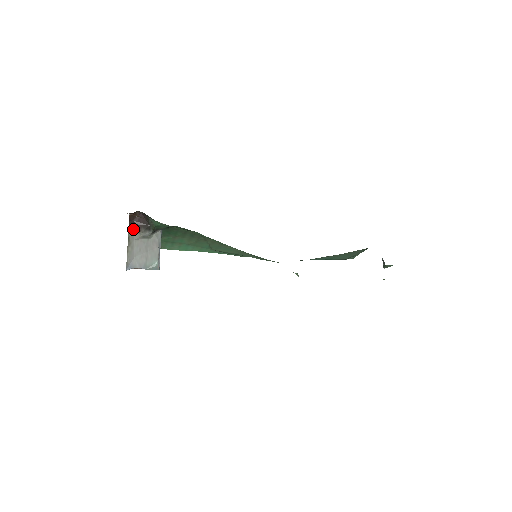
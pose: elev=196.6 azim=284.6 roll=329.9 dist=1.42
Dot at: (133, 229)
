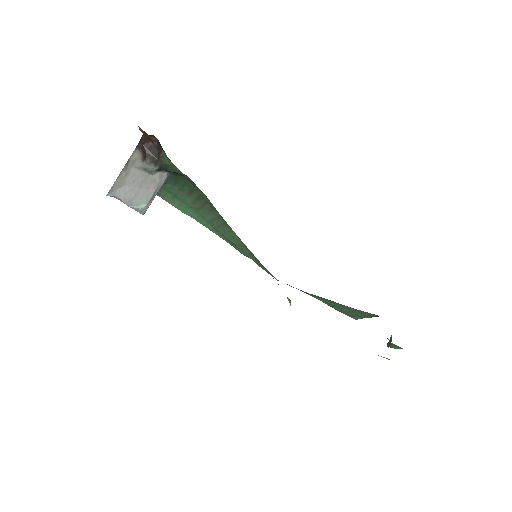
Dot at: (138, 154)
